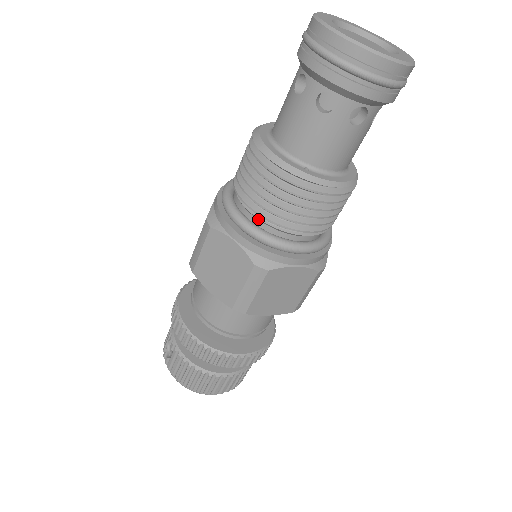
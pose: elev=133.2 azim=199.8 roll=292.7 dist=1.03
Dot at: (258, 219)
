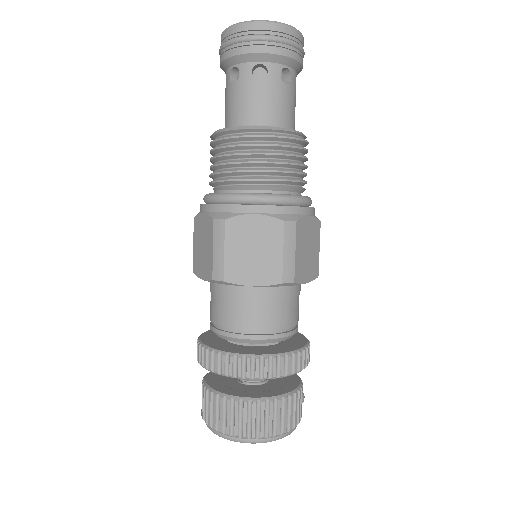
Dot at: (219, 189)
